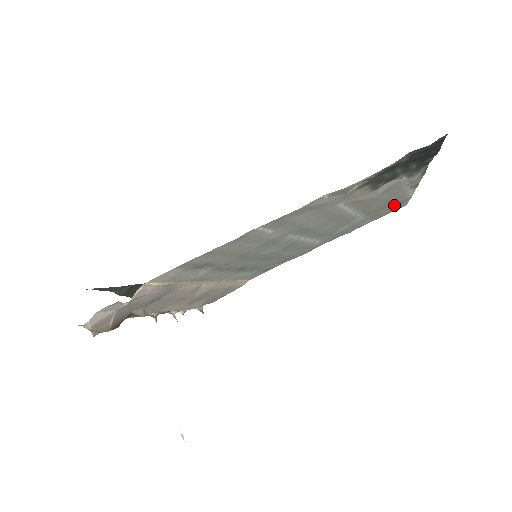
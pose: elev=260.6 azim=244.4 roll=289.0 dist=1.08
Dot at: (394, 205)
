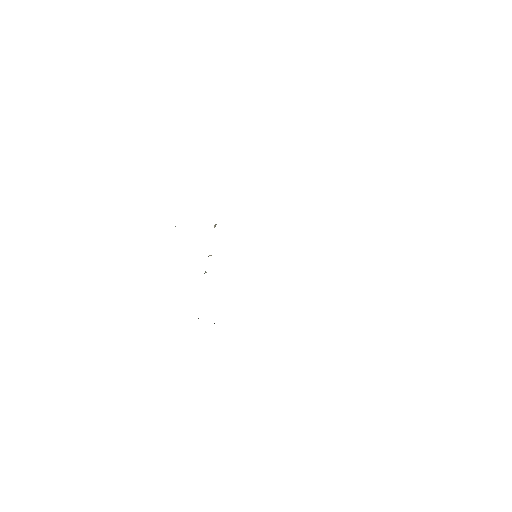
Dot at: occluded
